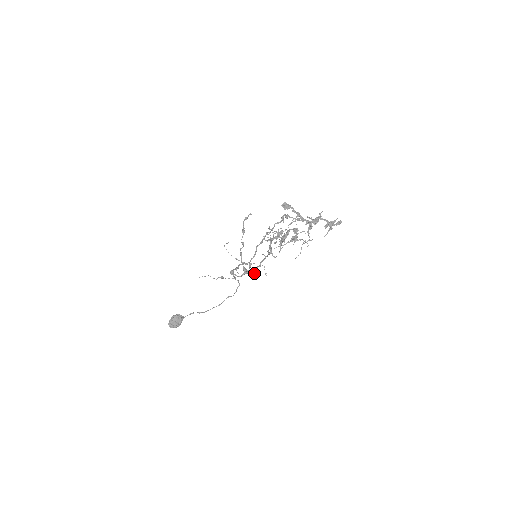
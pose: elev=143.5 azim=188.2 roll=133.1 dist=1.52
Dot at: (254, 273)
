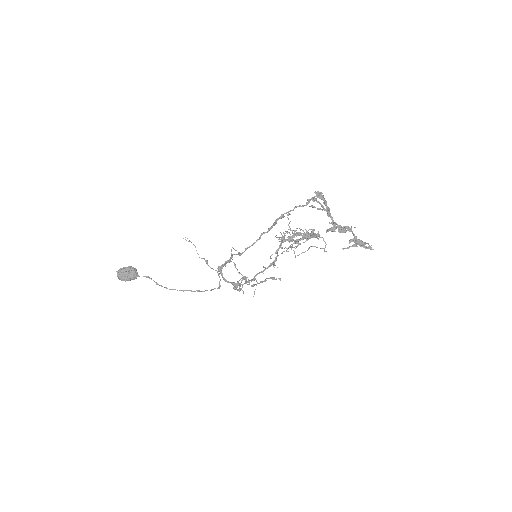
Dot at: (242, 286)
